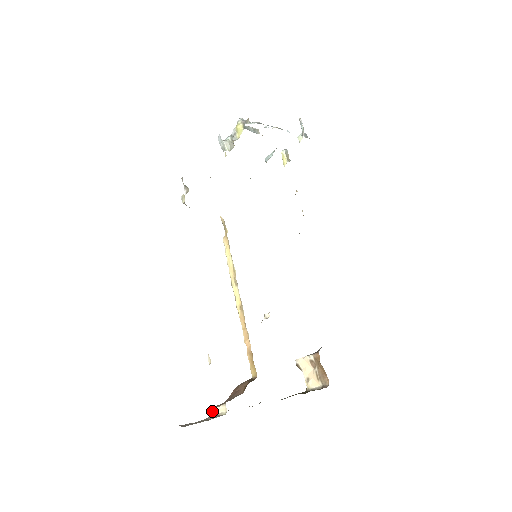
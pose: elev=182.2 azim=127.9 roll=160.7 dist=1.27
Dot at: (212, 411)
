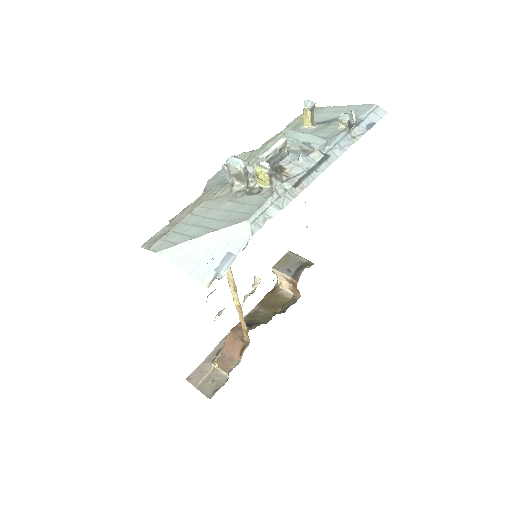
Dot at: (213, 365)
